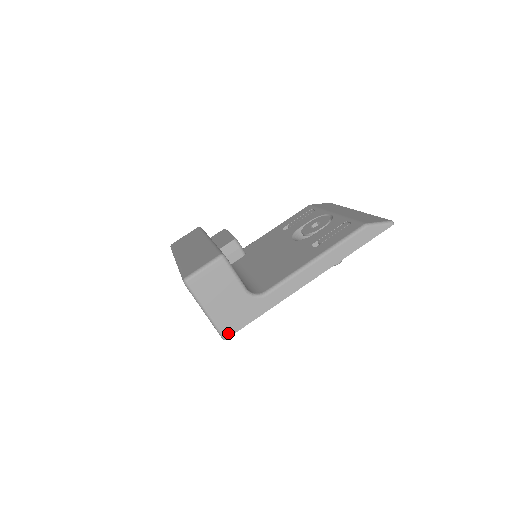
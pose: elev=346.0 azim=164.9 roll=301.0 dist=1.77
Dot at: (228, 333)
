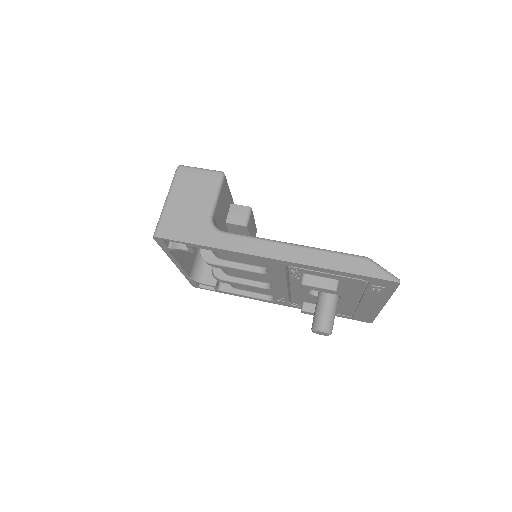
Dot at: (162, 233)
